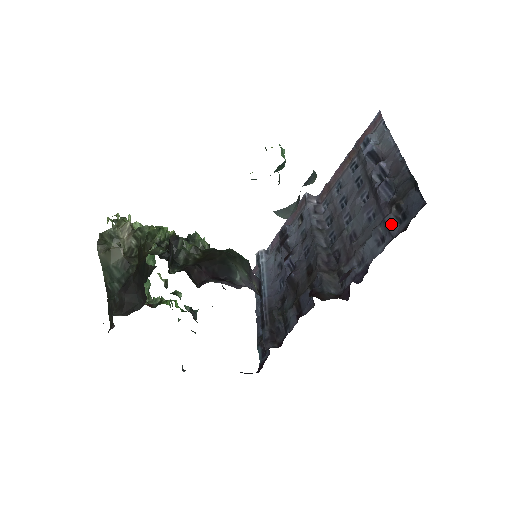
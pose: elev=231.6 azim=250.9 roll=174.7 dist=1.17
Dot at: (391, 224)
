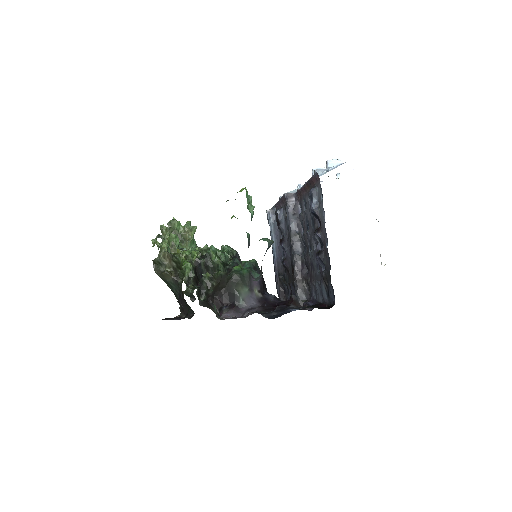
Dot at: (323, 292)
